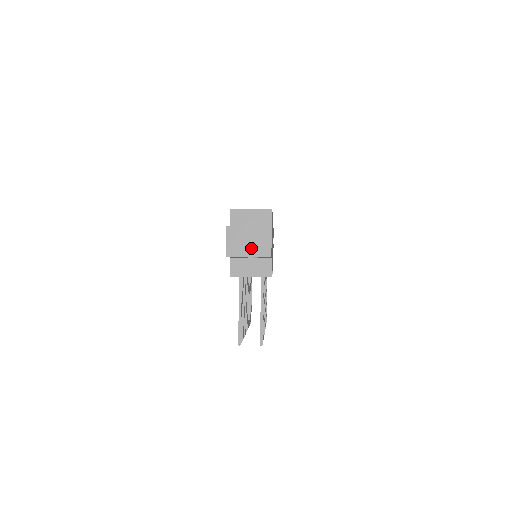
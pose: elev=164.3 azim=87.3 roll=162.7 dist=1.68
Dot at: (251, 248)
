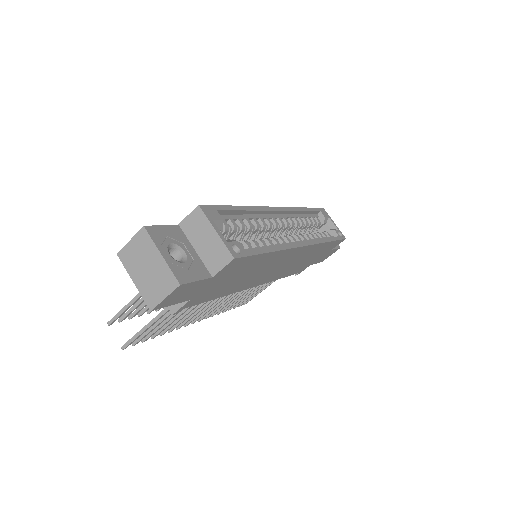
Dot at: (143, 277)
